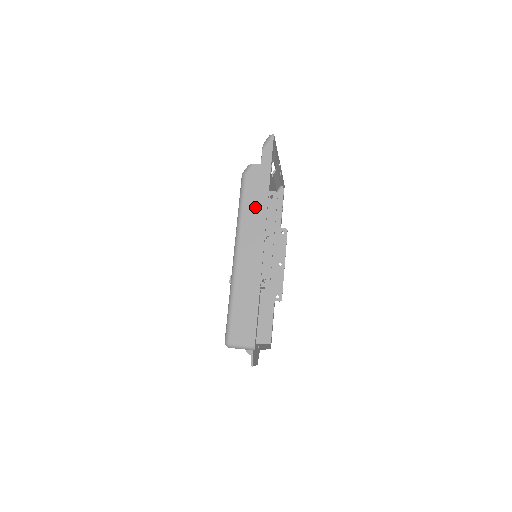
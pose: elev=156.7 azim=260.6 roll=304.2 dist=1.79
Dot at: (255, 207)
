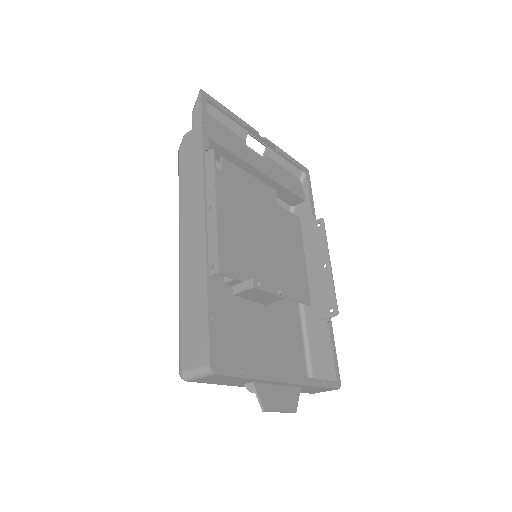
Dot at: (191, 180)
